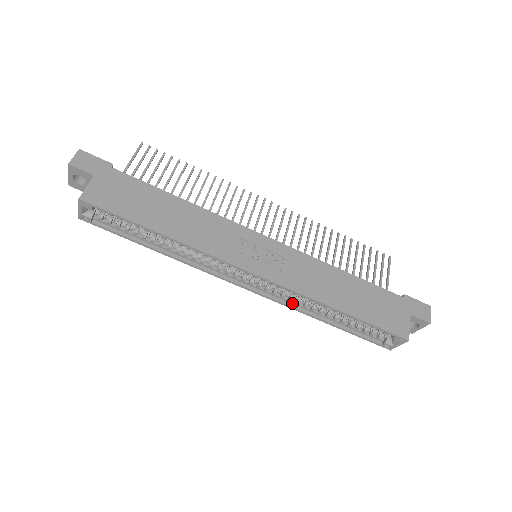
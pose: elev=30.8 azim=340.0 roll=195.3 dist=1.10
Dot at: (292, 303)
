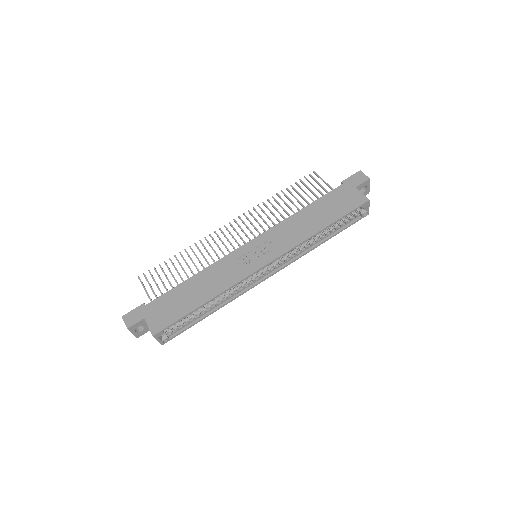
Dot at: (299, 254)
